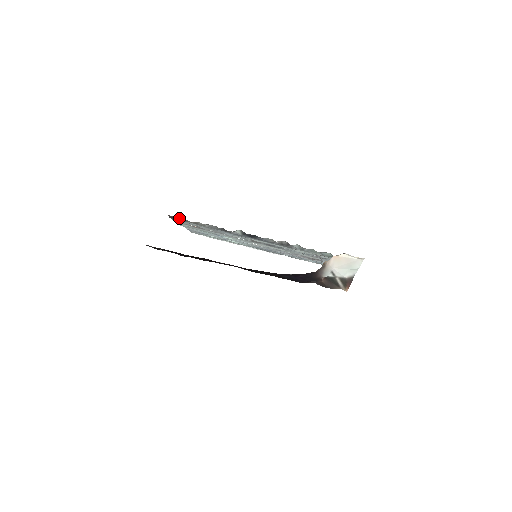
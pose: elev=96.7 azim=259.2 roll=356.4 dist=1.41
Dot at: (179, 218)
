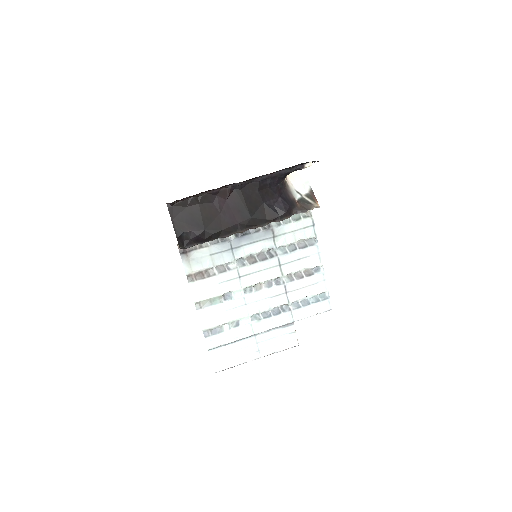
Dot at: occluded
